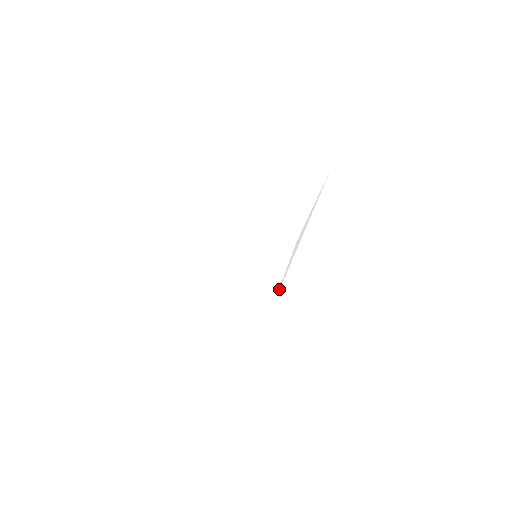
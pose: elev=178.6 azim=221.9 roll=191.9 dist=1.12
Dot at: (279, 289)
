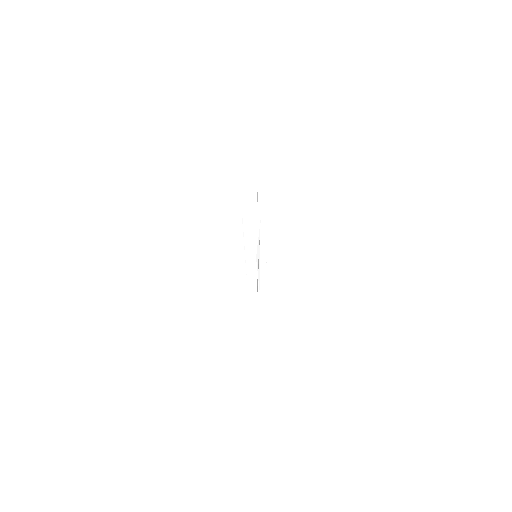
Dot at: (259, 282)
